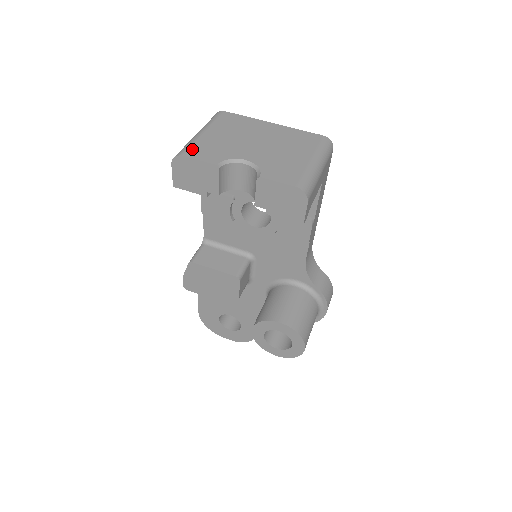
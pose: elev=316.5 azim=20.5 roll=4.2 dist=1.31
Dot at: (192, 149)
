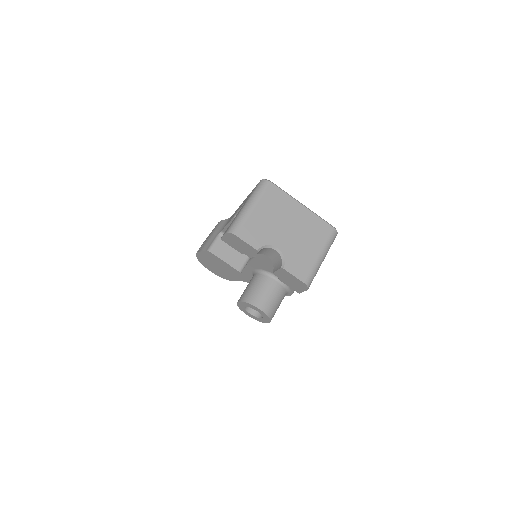
Dot at: (243, 229)
